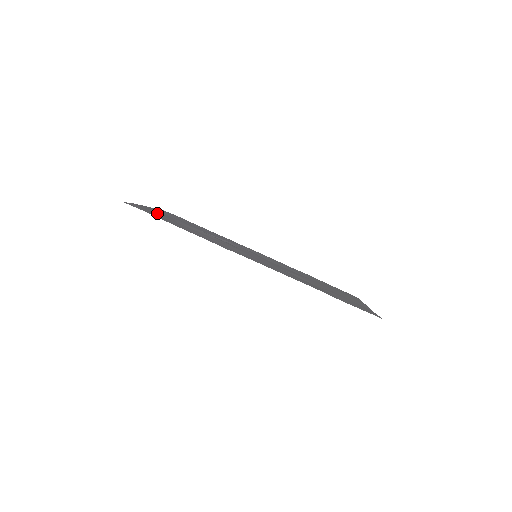
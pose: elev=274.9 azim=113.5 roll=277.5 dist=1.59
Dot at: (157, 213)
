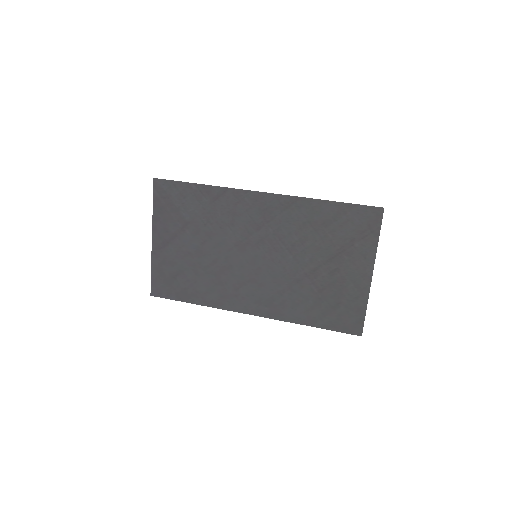
Dot at: (169, 219)
